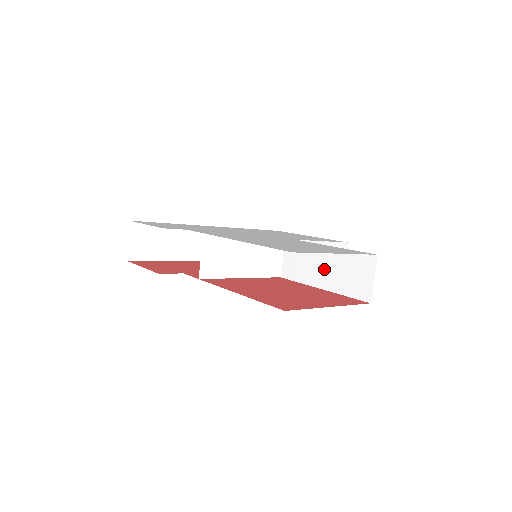
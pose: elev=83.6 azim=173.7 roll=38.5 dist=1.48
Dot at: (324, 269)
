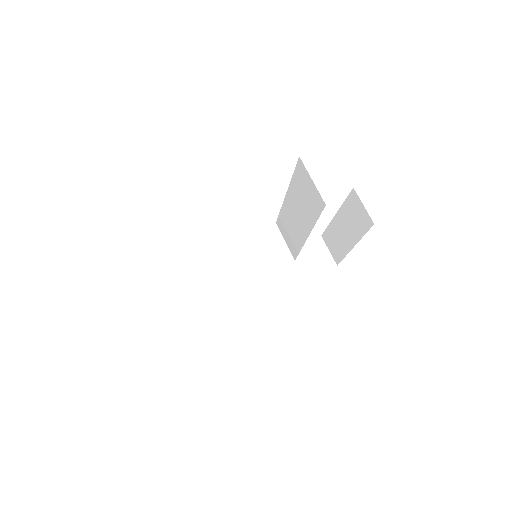
Dot at: (297, 217)
